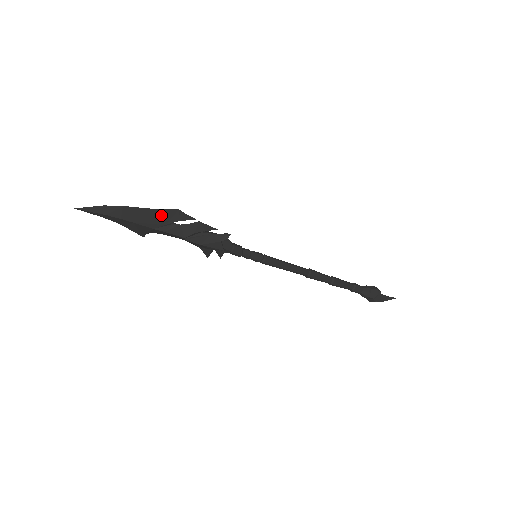
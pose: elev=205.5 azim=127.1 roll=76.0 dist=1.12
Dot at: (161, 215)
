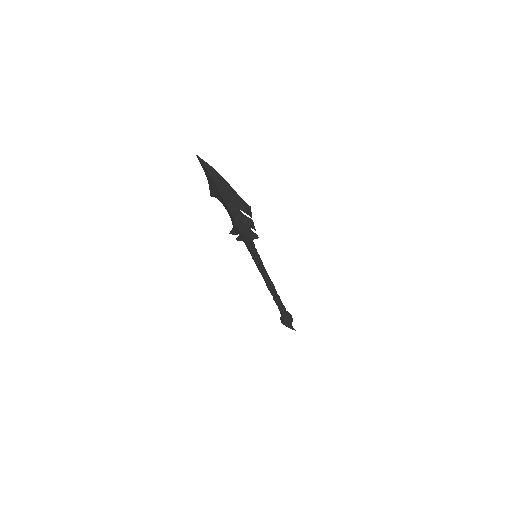
Dot at: (238, 200)
